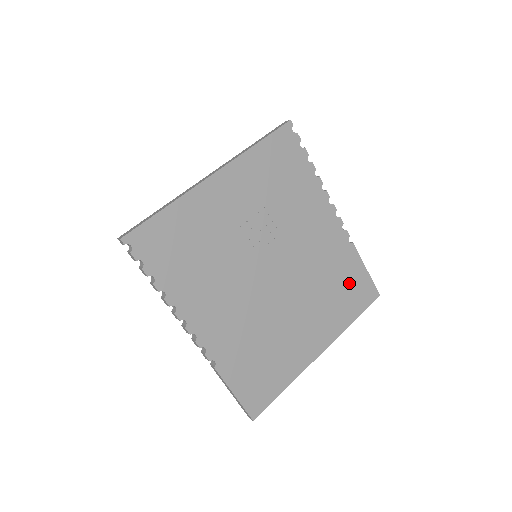
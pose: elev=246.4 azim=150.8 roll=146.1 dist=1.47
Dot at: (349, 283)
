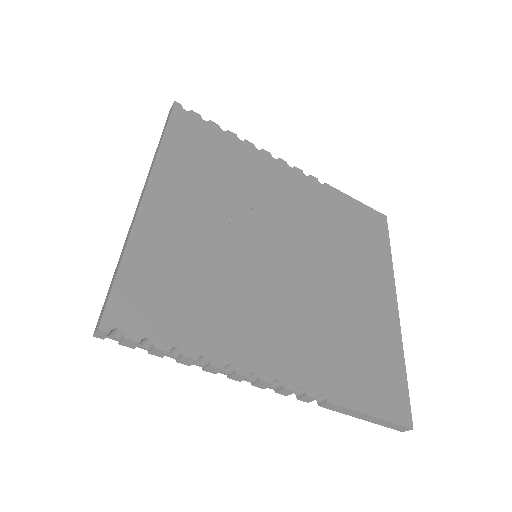
Dot at: (356, 222)
